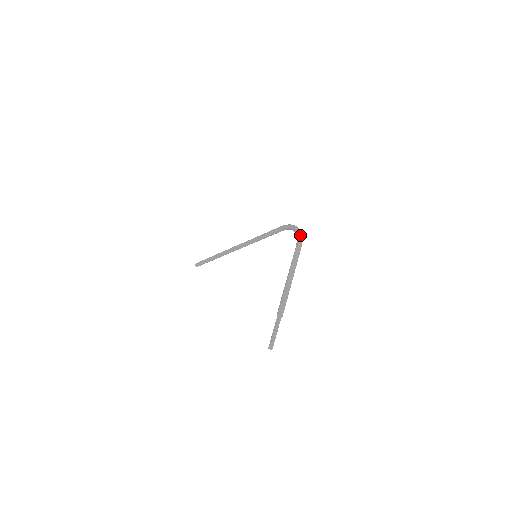
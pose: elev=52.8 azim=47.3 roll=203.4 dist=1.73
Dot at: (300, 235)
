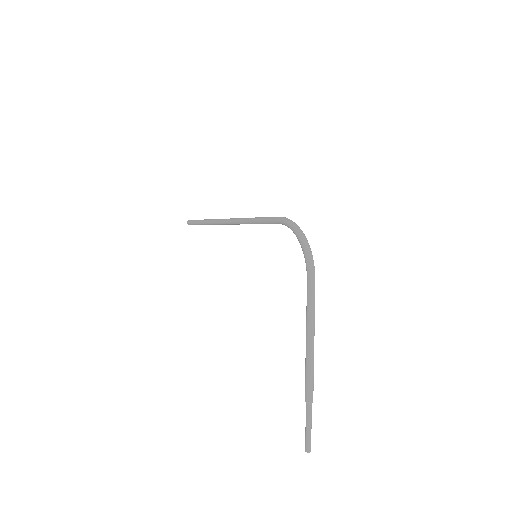
Dot at: (309, 256)
